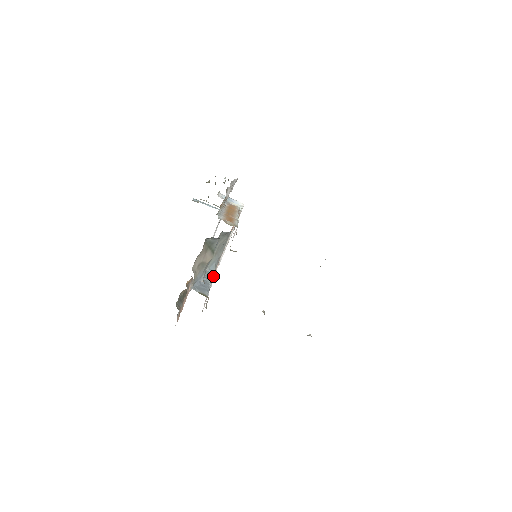
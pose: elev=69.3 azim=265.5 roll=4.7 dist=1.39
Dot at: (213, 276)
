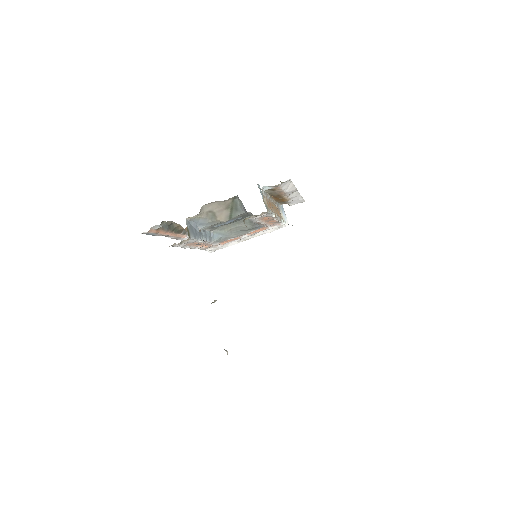
Dot at: (210, 241)
